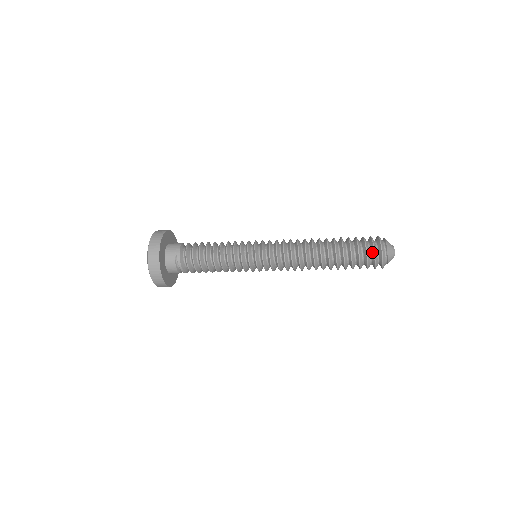
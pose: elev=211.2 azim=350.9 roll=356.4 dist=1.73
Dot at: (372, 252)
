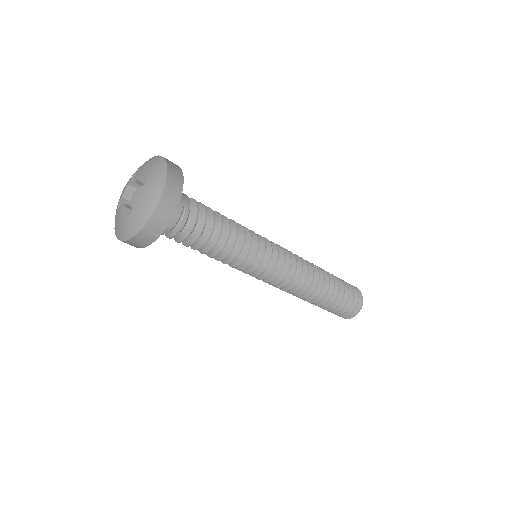
Dot at: (355, 300)
